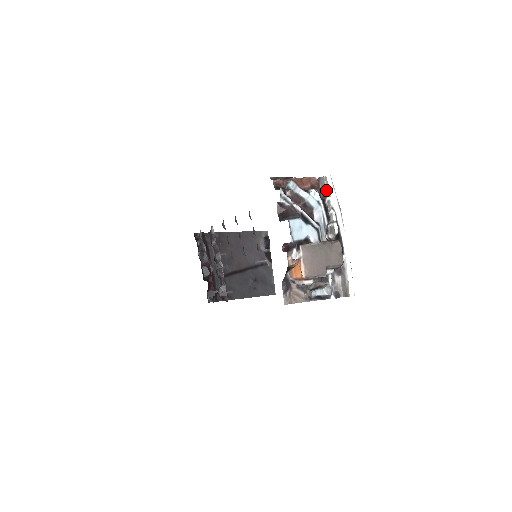
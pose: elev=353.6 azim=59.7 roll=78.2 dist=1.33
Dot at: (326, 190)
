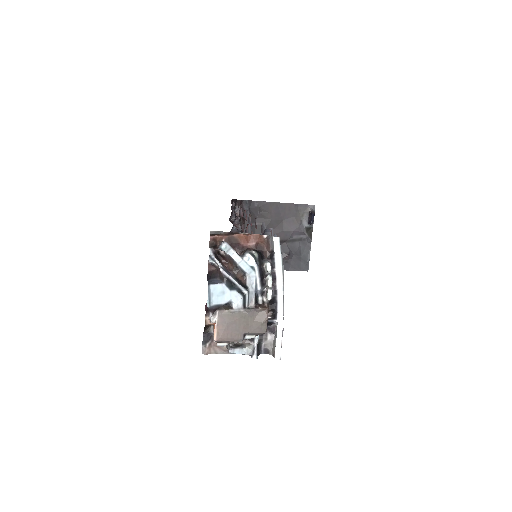
Dot at: (274, 250)
